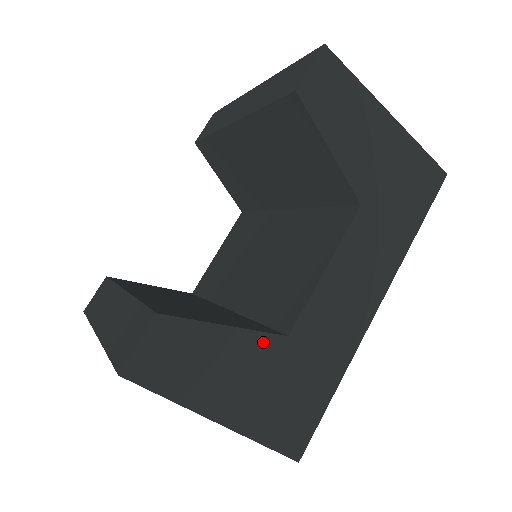
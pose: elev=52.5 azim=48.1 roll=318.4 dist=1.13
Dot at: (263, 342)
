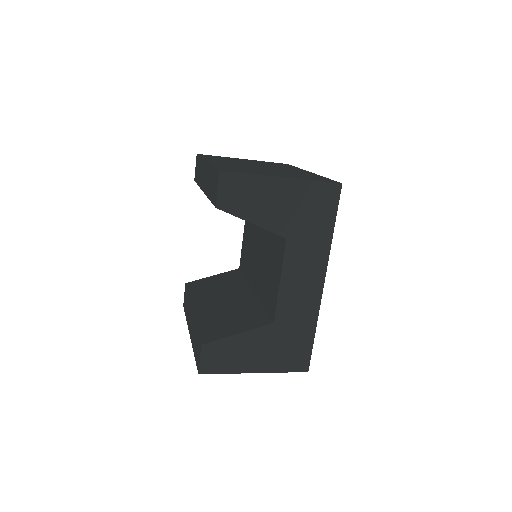
Dot at: (261, 332)
